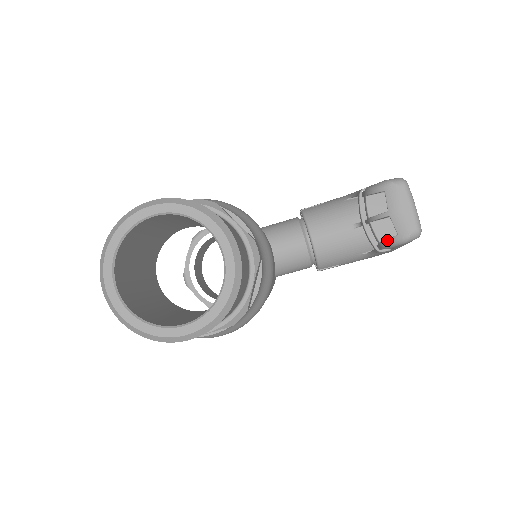
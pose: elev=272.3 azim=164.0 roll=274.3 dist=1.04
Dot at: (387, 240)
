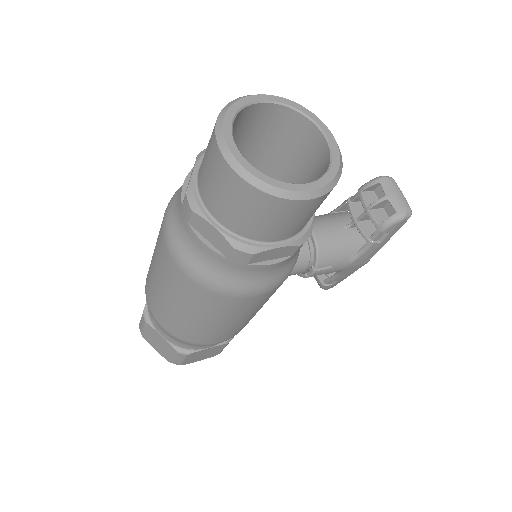
Dot at: (388, 219)
